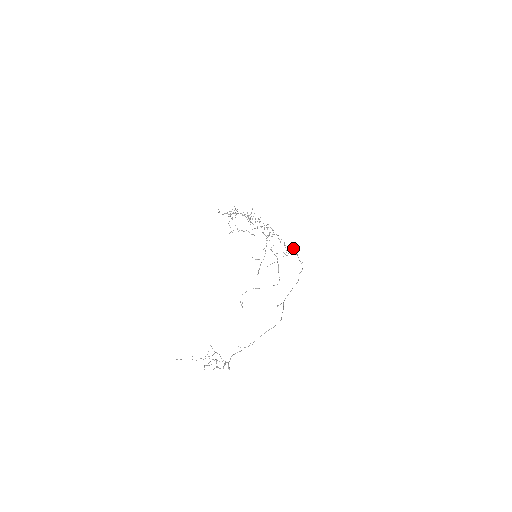
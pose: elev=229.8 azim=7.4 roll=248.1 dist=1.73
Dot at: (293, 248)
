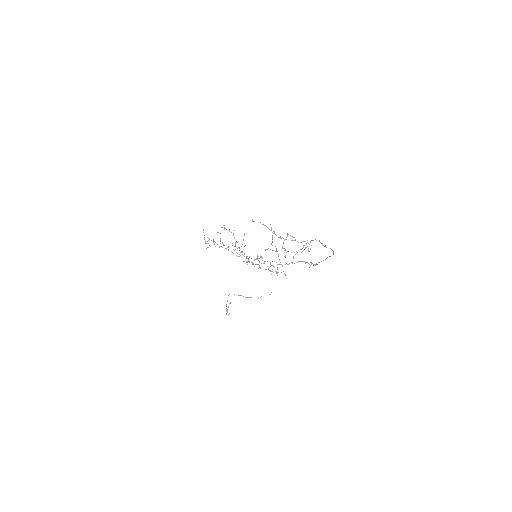
Dot at: occluded
